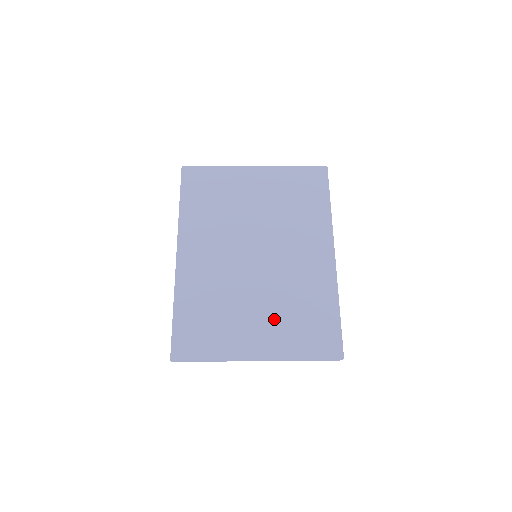
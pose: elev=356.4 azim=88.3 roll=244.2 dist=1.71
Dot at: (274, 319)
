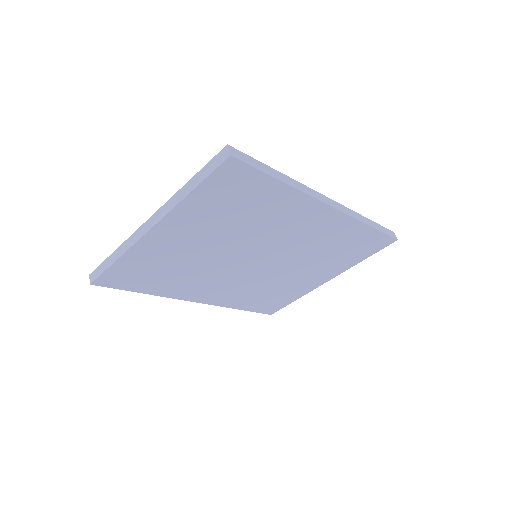
Dot at: occluded
